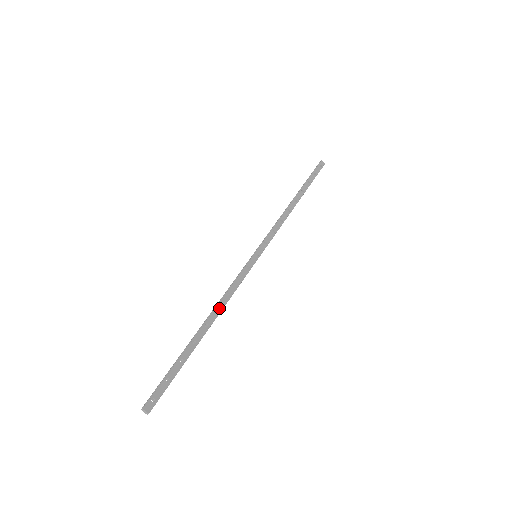
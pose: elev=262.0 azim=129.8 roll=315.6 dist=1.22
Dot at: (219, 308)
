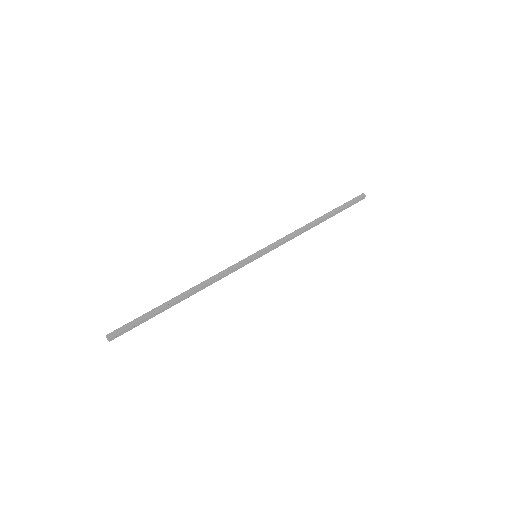
Dot at: (203, 288)
